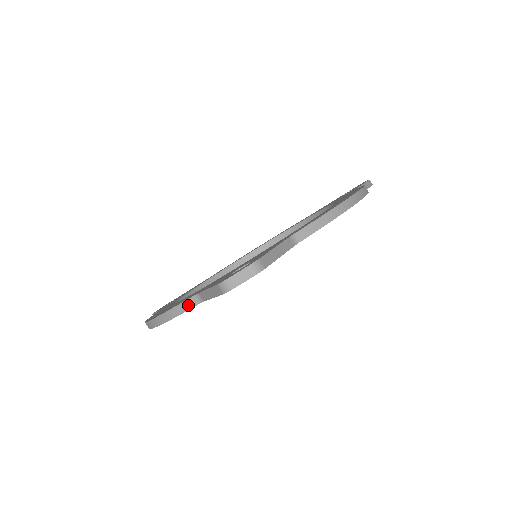
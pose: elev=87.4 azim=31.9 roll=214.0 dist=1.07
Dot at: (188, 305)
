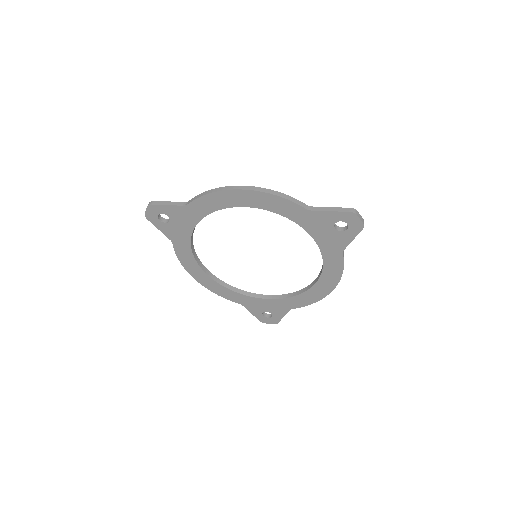
Dot at: (300, 203)
